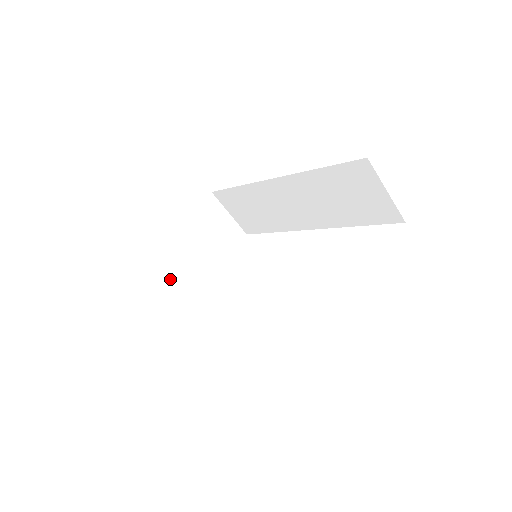
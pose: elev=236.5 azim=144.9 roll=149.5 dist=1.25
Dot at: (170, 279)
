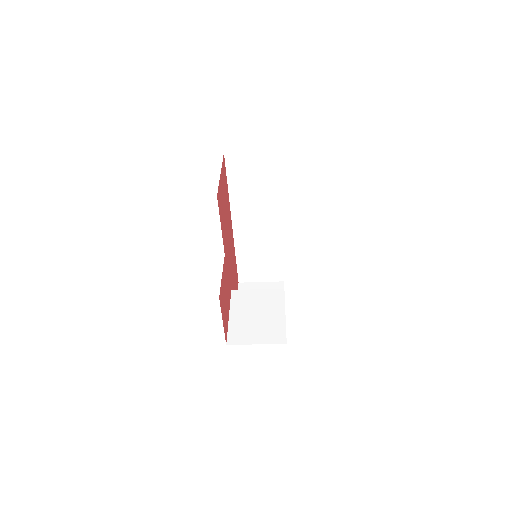
Dot at: (230, 316)
